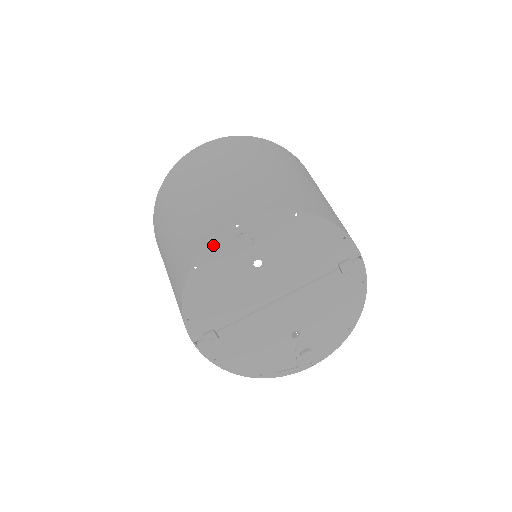
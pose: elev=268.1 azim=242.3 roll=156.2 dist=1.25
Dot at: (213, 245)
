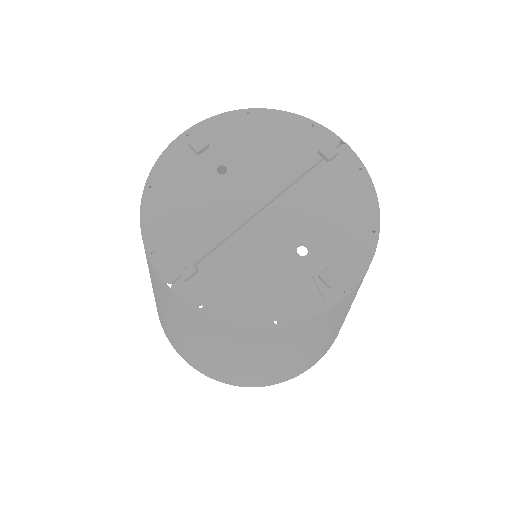
Dot at: (165, 159)
